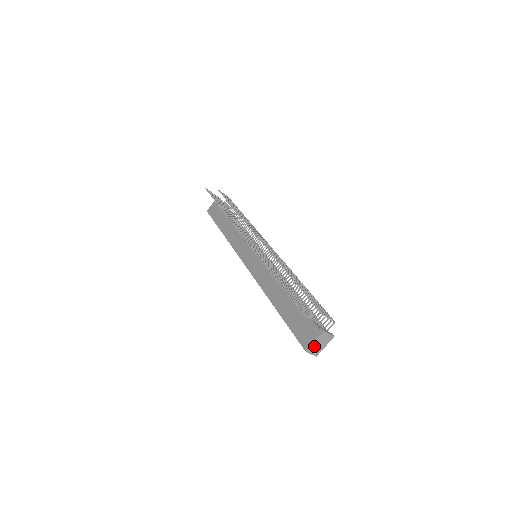
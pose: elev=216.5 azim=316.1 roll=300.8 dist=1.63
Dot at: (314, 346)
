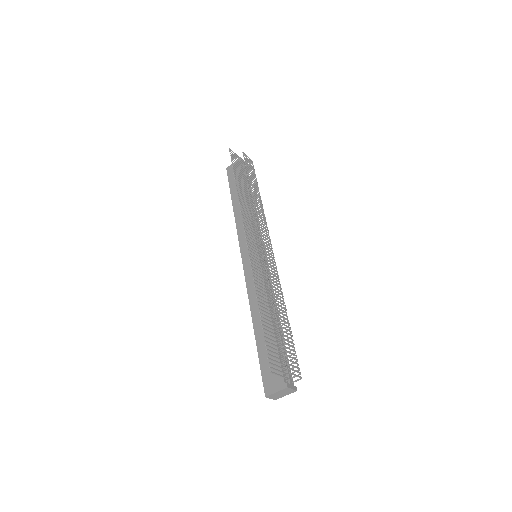
Dot at: (275, 394)
